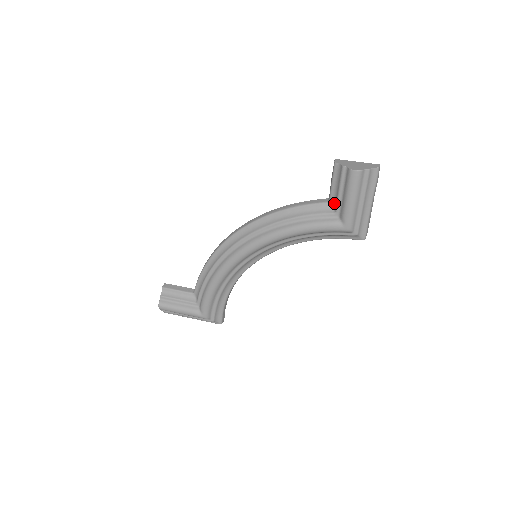
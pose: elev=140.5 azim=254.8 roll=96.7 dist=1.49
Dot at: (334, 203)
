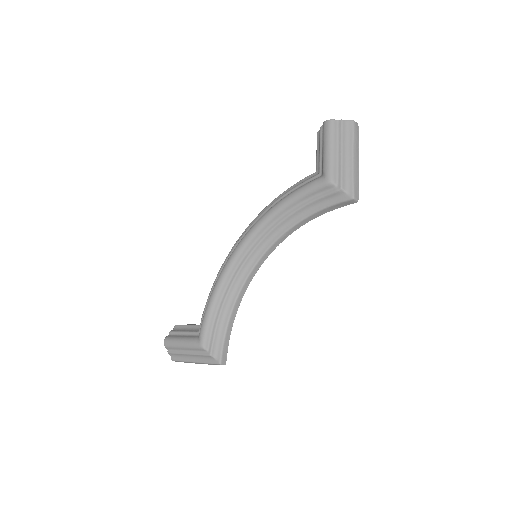
Dot at: (319, 167)
